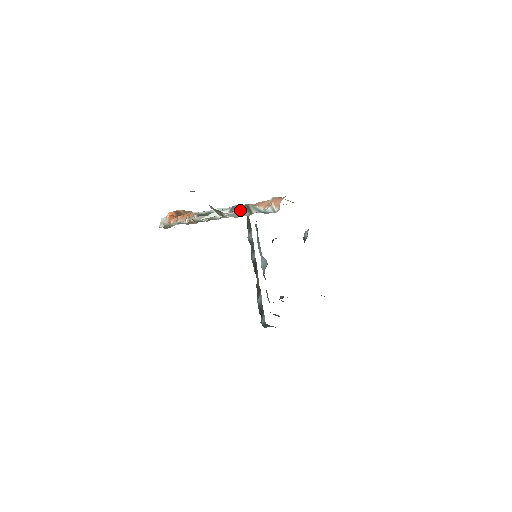
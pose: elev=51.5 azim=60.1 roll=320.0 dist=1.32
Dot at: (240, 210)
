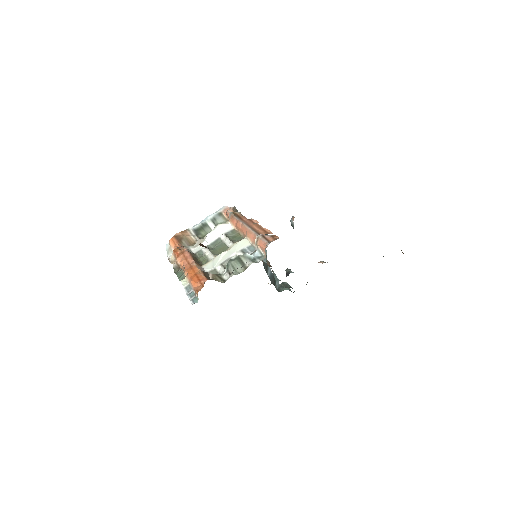
Dot at: (234, 267)
